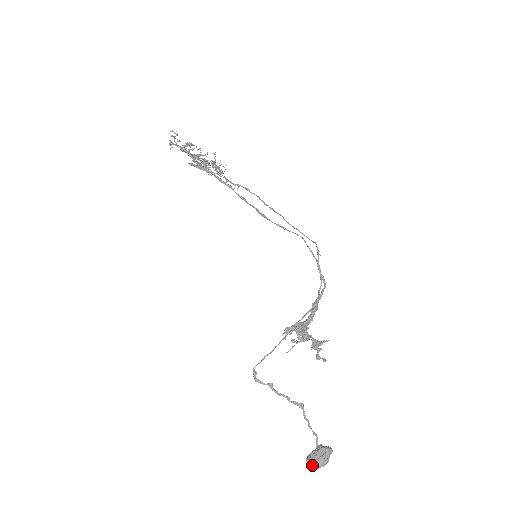
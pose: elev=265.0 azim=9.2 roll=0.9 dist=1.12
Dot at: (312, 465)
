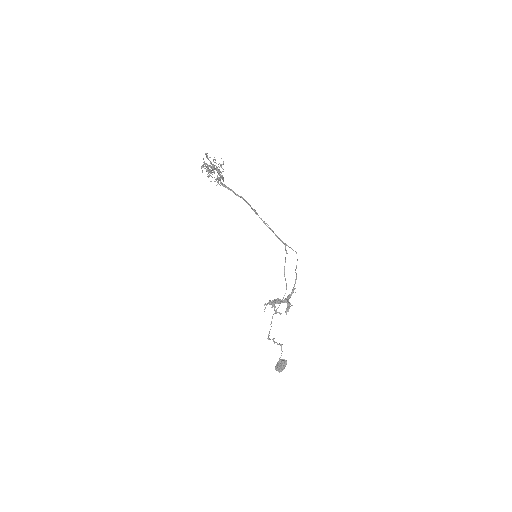
Dot at: (279, 371)
